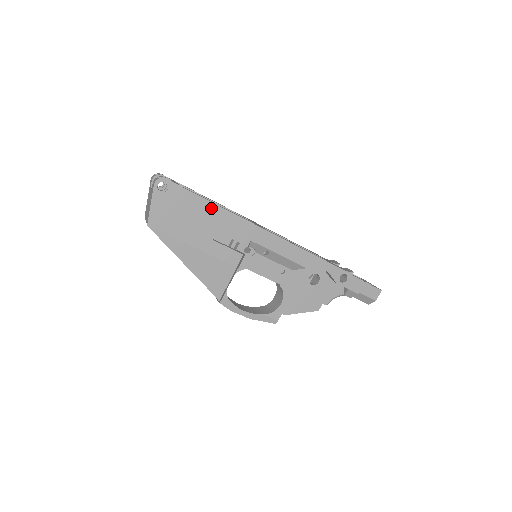
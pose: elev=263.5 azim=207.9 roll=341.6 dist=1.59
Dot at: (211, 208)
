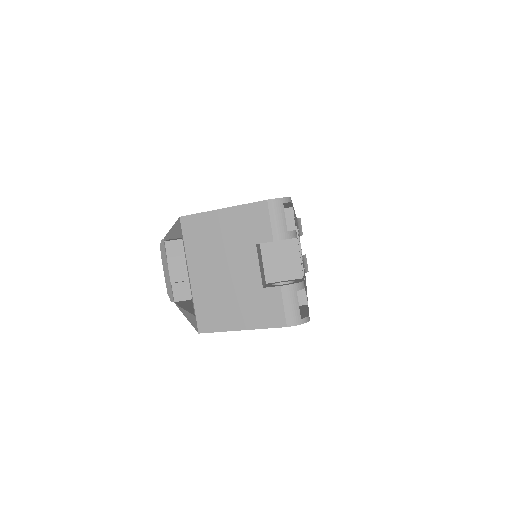
Dot at: occluded
